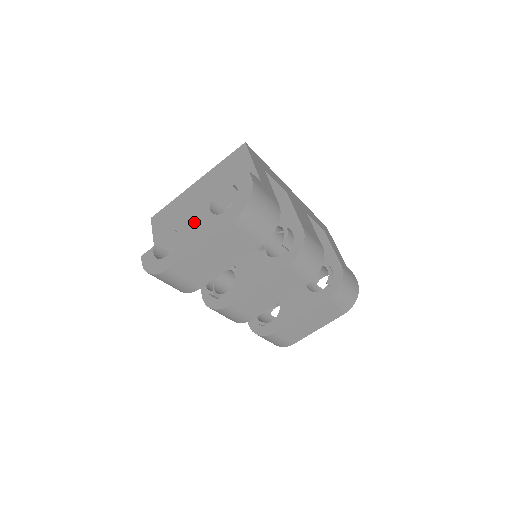
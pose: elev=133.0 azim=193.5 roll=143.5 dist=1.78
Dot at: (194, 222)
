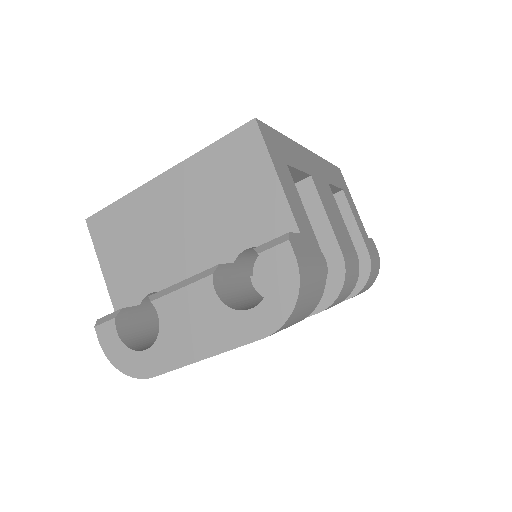
Dot at: (186, 304)
